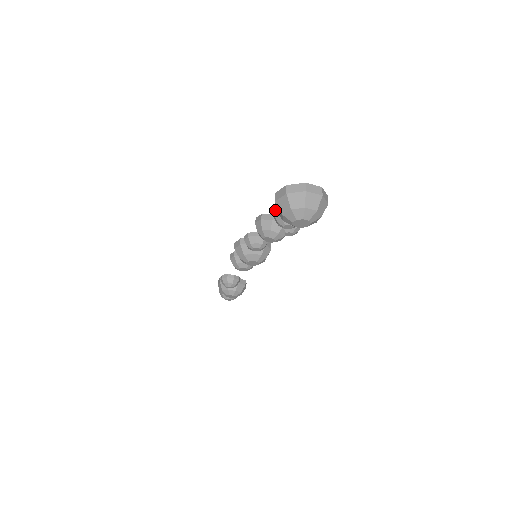
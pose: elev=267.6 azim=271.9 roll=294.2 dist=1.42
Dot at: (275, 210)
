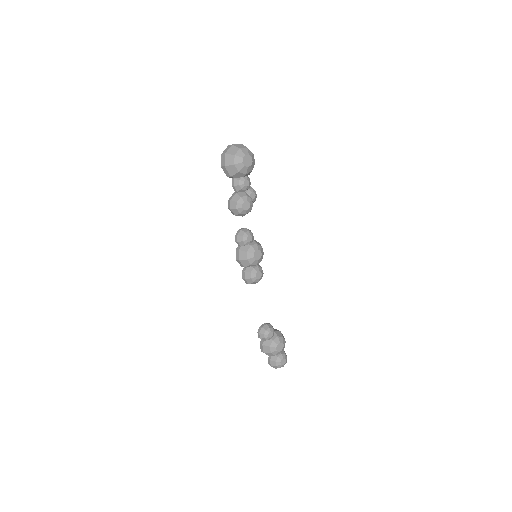
Dot at: occluded
